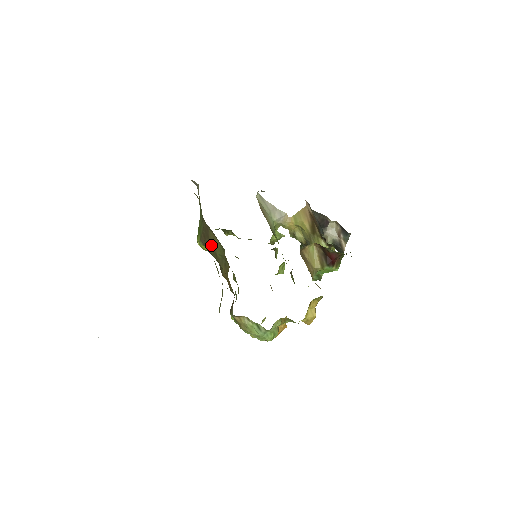
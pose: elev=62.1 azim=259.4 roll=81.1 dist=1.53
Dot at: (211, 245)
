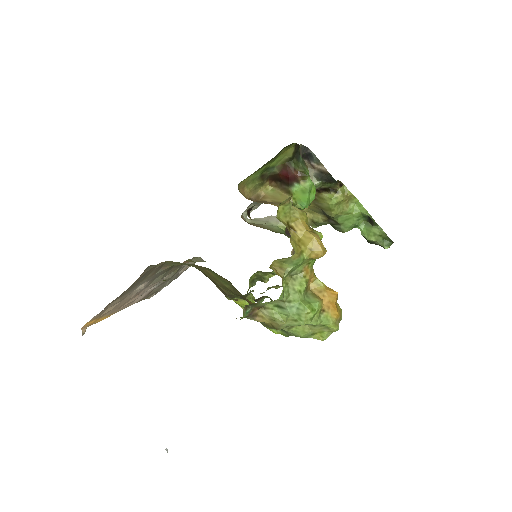
Dot at: (218, 284)
